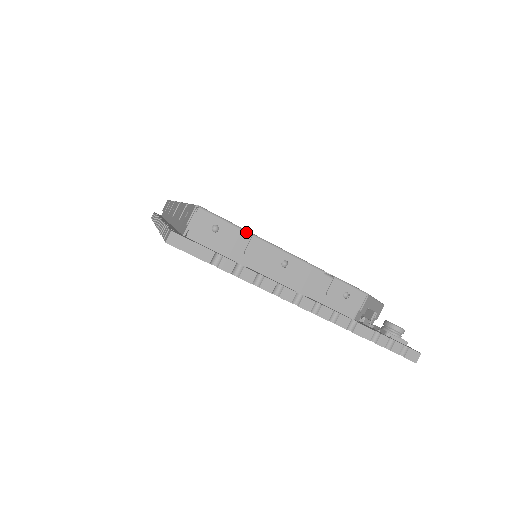
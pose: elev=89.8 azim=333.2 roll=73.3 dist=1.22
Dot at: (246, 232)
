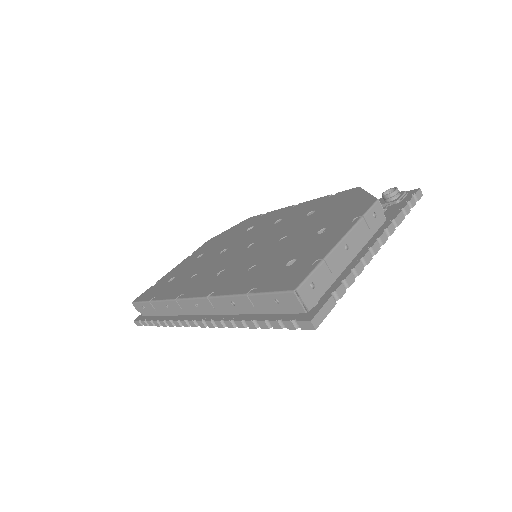
Dot at: (319, 263)
